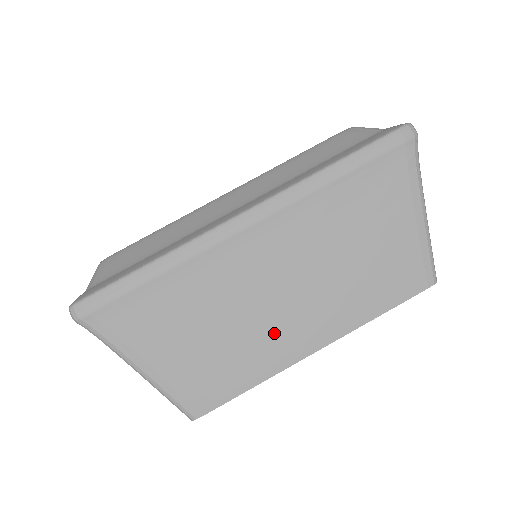
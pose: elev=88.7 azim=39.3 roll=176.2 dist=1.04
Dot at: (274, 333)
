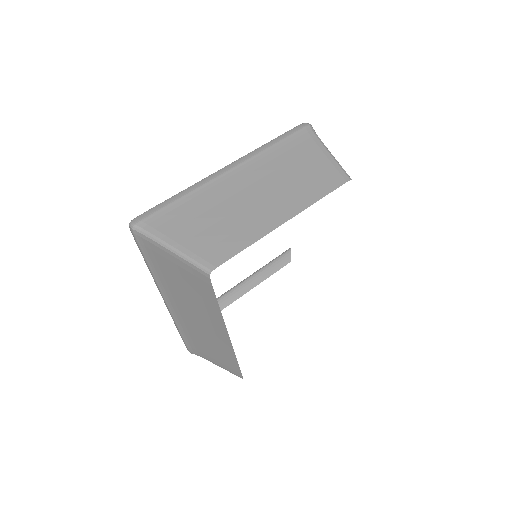
Dot at: (255, 216)
